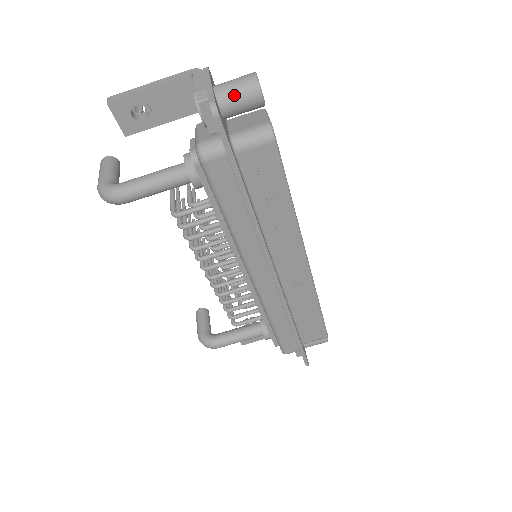
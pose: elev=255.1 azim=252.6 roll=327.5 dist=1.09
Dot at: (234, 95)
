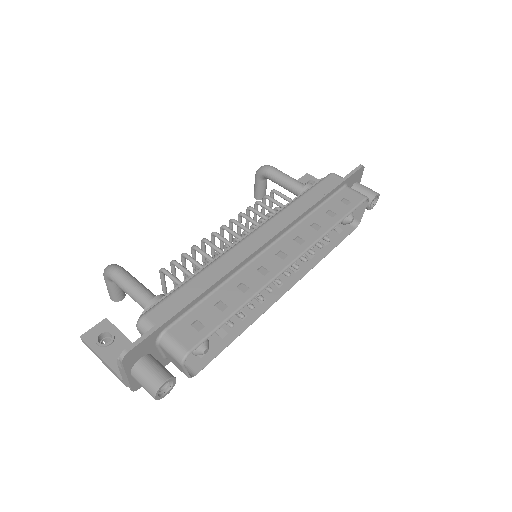
Dot at: (366, 187)
